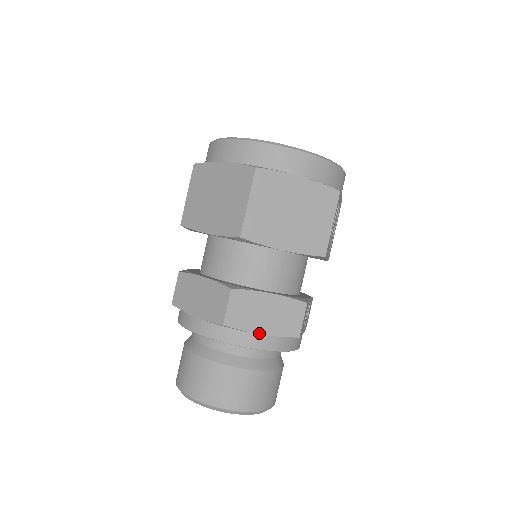
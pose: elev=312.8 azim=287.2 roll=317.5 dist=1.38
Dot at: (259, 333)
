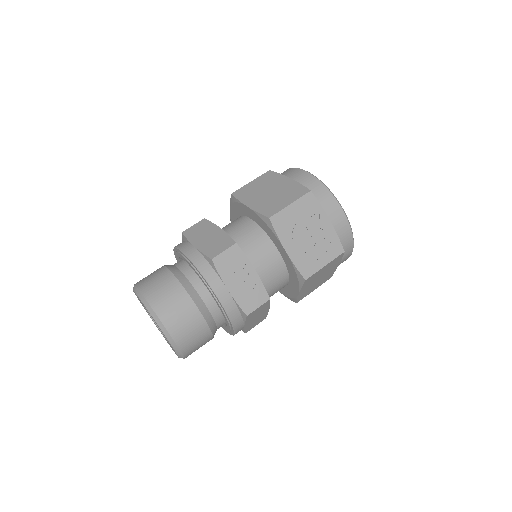
Dot at: (194, 245)
